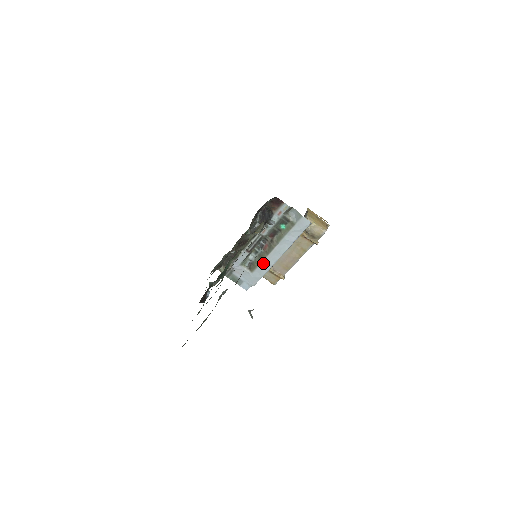
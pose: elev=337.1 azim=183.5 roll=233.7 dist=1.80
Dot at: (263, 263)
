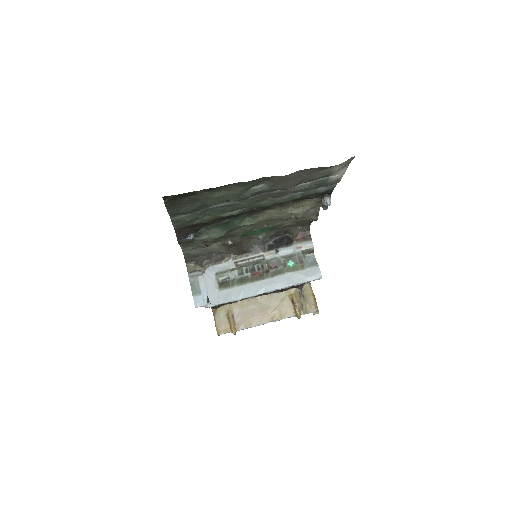
Dot at: (240, 288)
